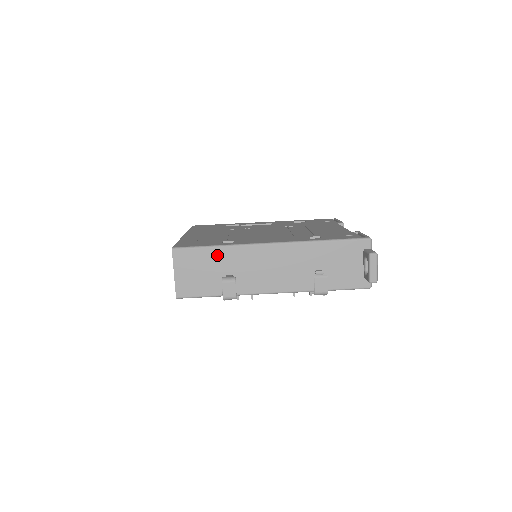
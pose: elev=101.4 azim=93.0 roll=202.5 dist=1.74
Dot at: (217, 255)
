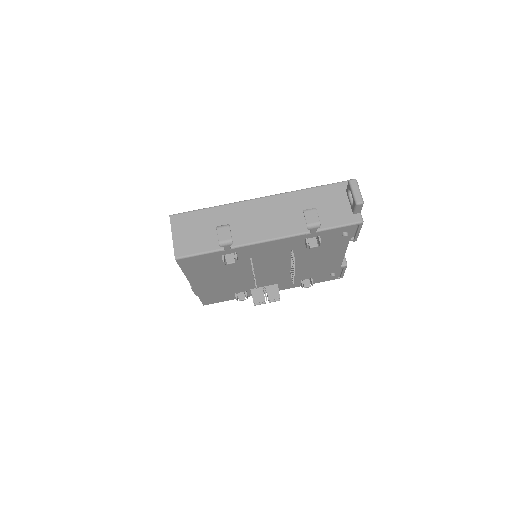
Dot at: (211, 214)
